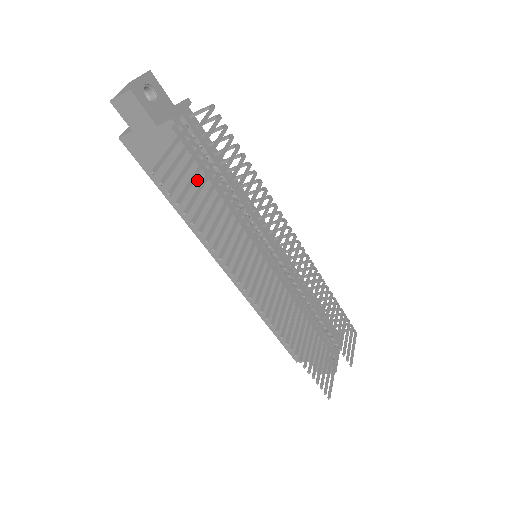
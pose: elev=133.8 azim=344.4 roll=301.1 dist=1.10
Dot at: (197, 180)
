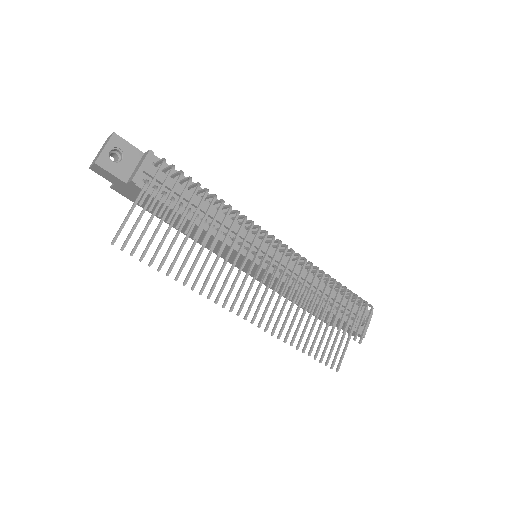
Dot at: occluded
